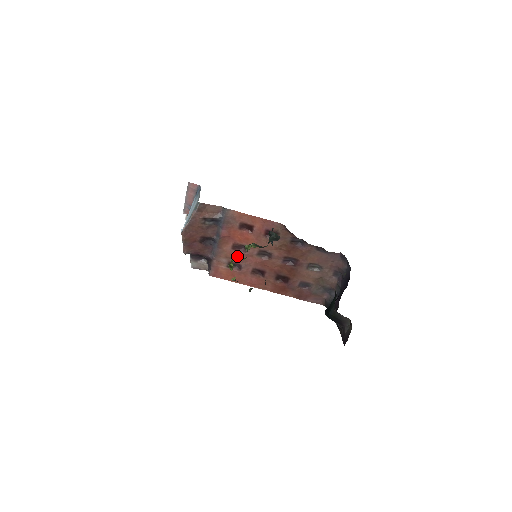
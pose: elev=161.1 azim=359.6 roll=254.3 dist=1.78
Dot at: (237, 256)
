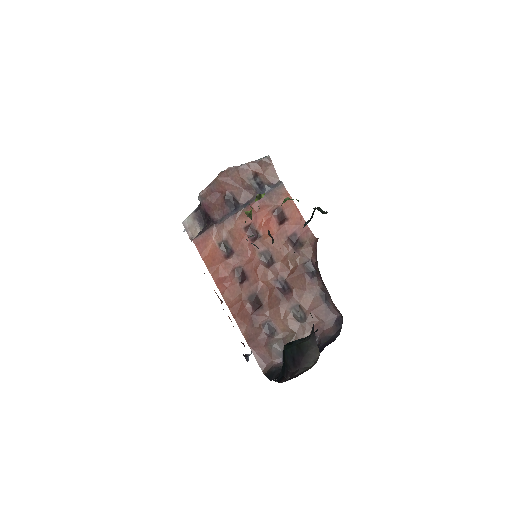
Dot at: occluded
